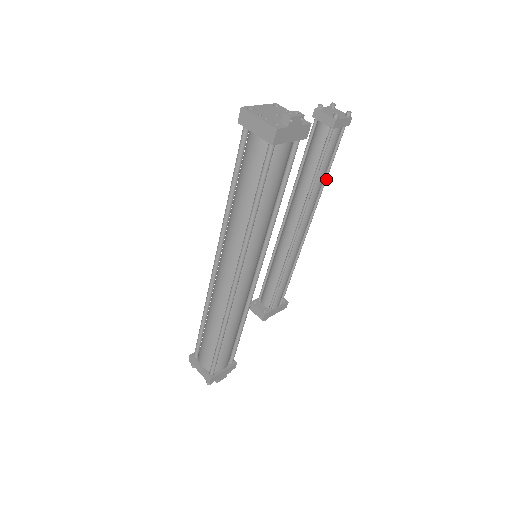
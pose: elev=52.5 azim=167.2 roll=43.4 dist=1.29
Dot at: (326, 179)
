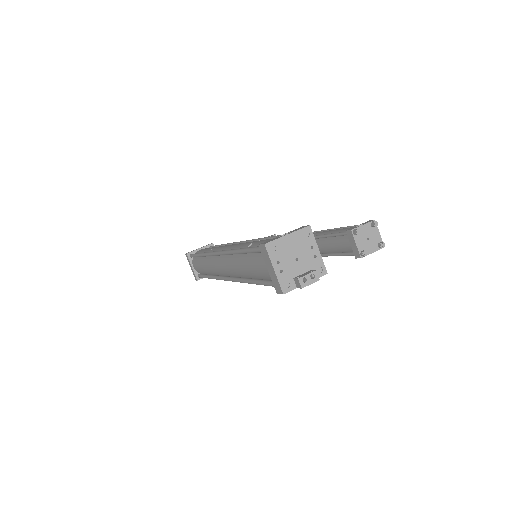
Dot at: occluded
